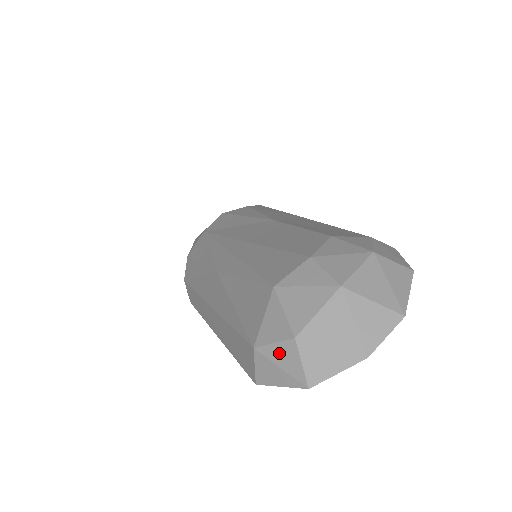
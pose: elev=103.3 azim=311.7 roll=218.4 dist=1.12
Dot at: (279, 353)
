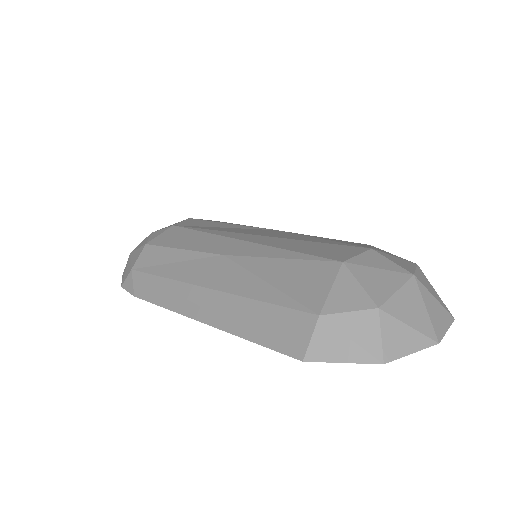
Dot at: (354, 323)
